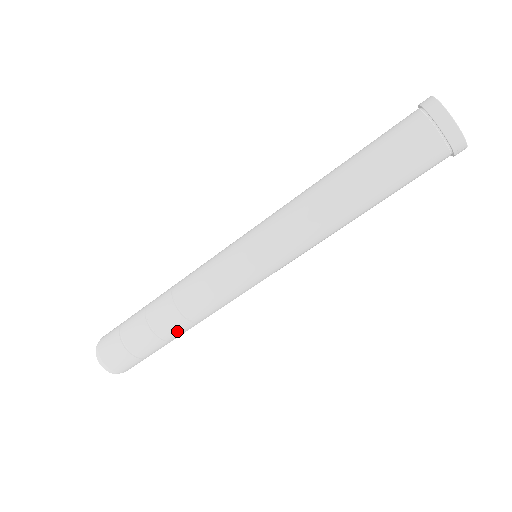
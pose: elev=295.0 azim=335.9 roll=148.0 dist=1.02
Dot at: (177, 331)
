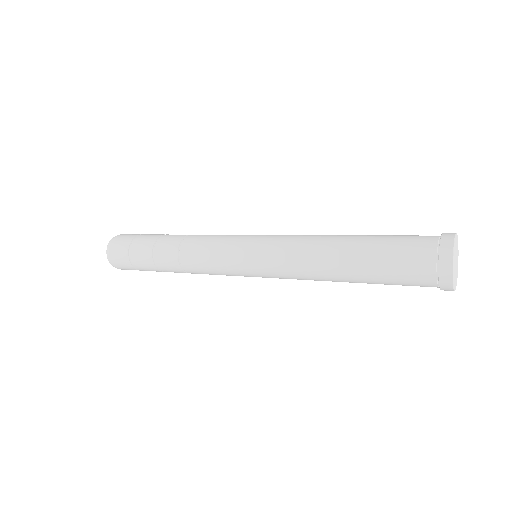
Dot at: (177, 272)
